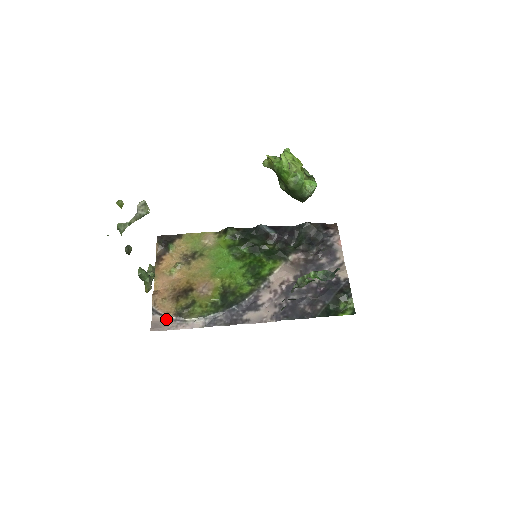
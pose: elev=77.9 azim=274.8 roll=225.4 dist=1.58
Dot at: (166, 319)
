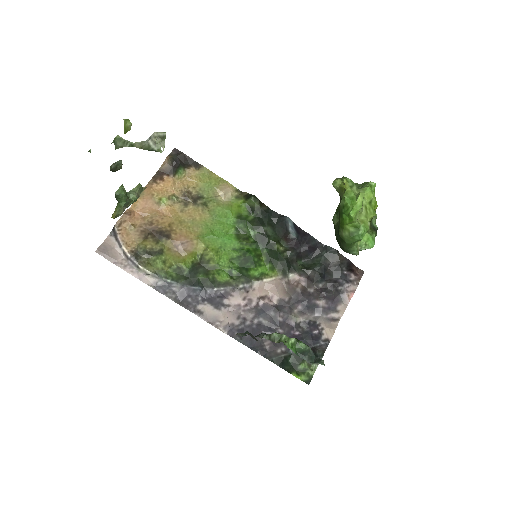
Dot at: (120, 250)
